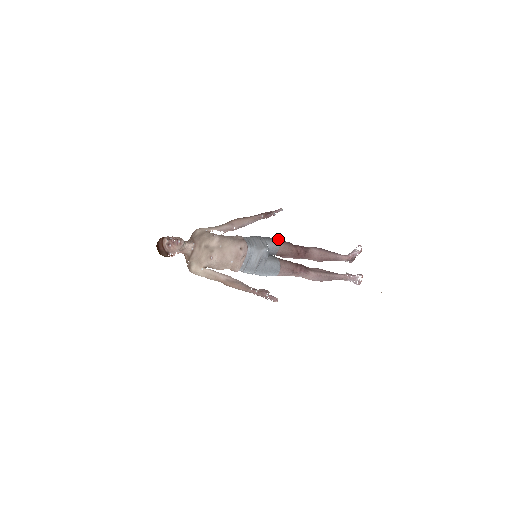
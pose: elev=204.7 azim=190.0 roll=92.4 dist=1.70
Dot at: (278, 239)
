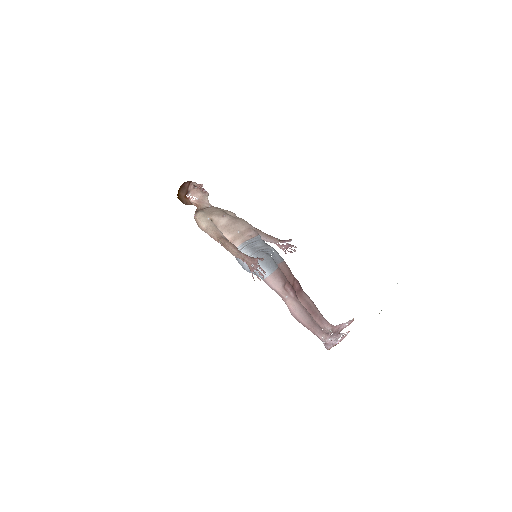
Dot at: occluded
